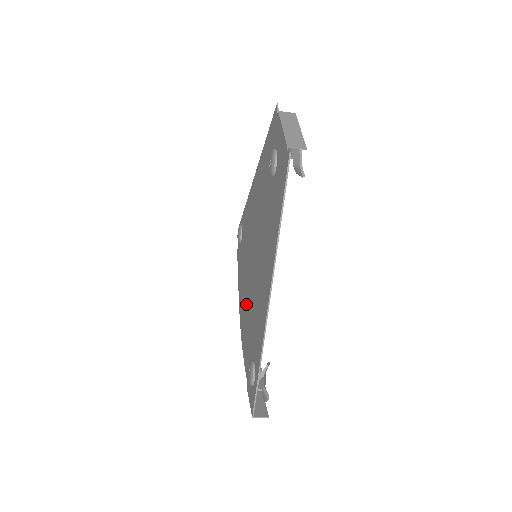
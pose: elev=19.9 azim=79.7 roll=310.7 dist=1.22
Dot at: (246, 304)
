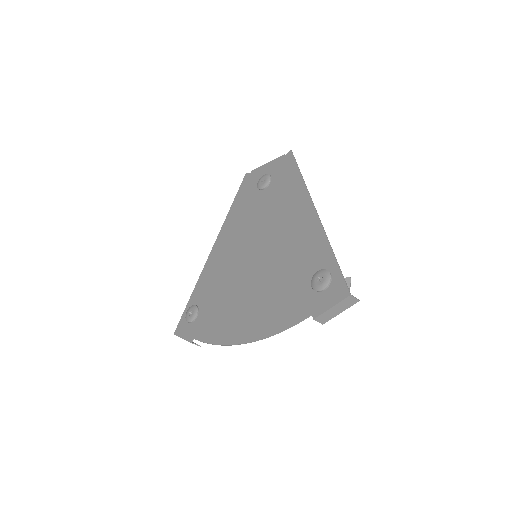
Dot at: (256, 301)
